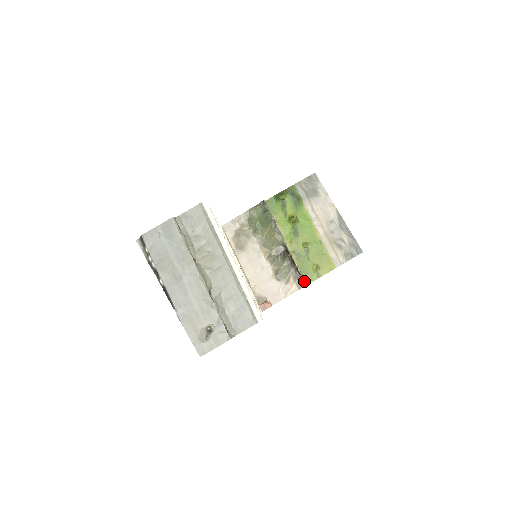
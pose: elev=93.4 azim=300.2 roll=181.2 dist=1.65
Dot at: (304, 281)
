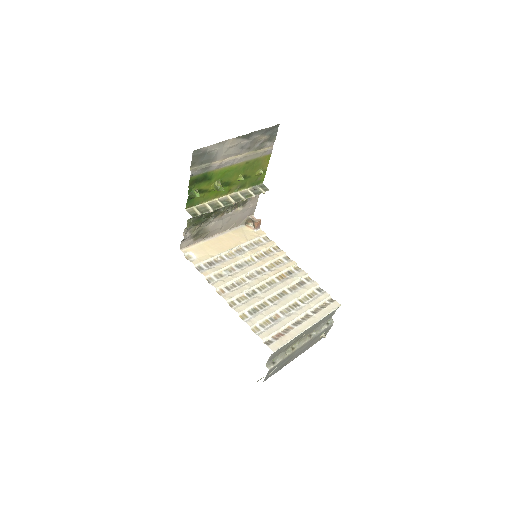
Dot at: (260, 185)
